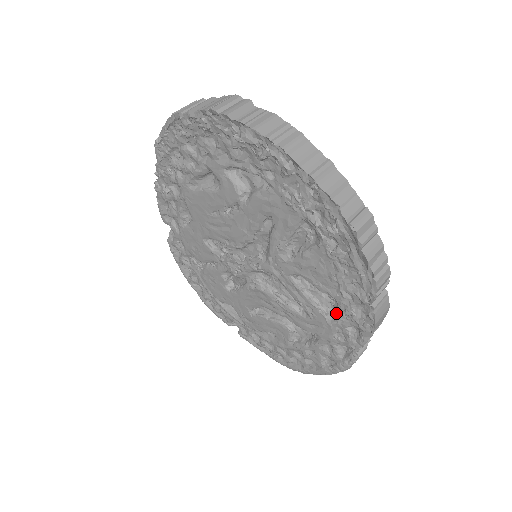
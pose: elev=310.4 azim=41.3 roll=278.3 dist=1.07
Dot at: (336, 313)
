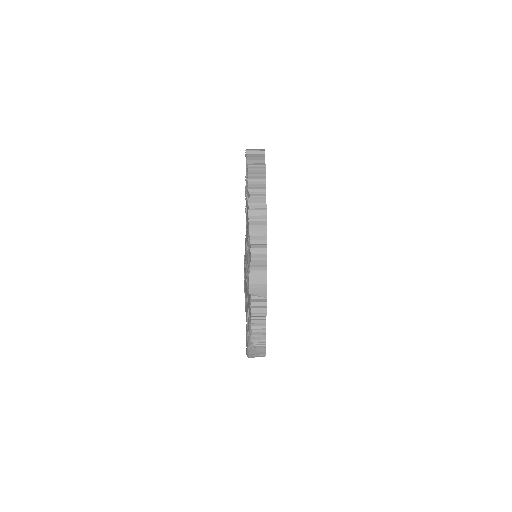
Dot at: occluded
